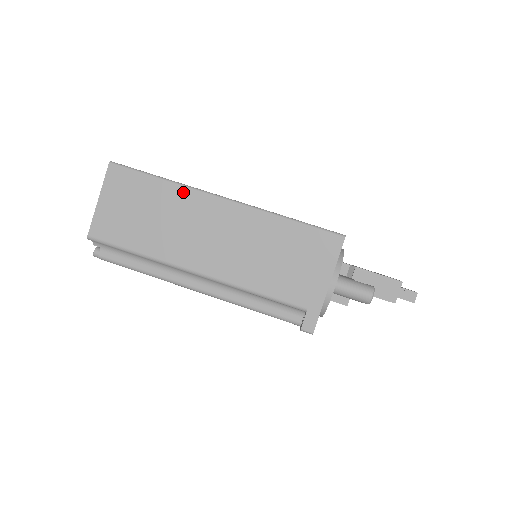
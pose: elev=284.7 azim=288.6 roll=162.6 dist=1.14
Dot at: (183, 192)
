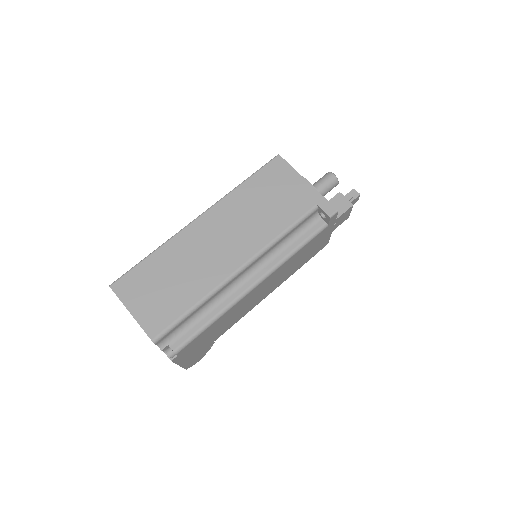
Dot at: (172, 244)
